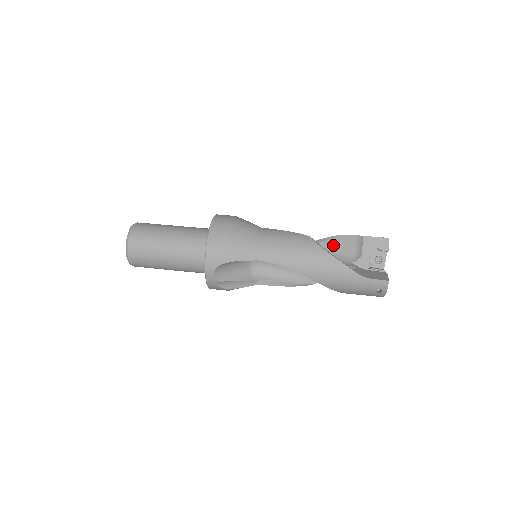
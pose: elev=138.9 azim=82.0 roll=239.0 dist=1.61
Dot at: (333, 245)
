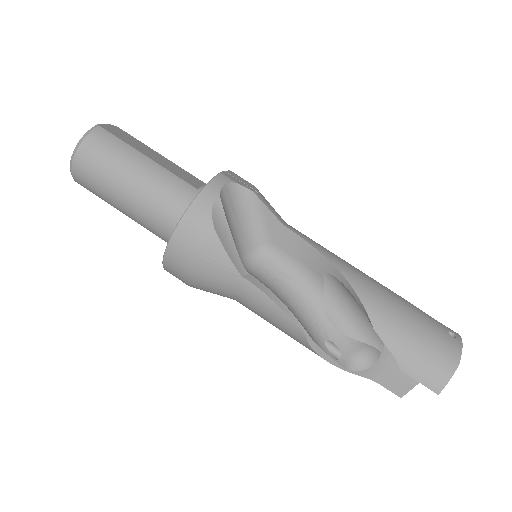
Dot at: occluded
